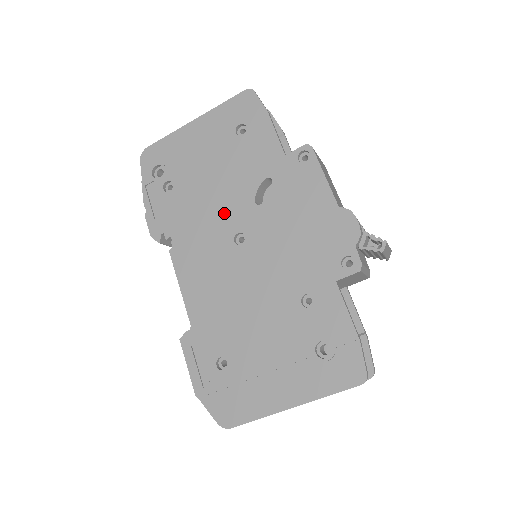
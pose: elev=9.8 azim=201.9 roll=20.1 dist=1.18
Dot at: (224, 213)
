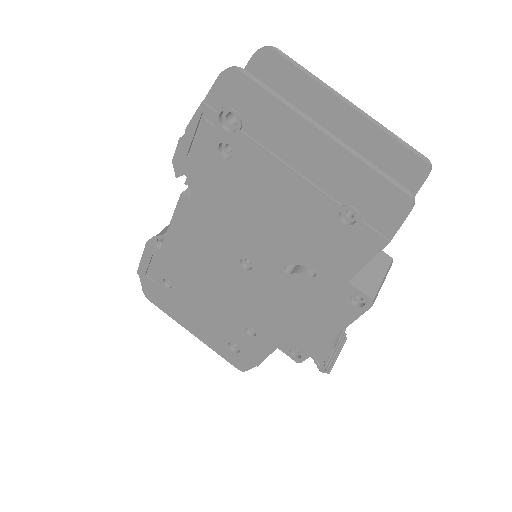
Dot at: (253, 239)
